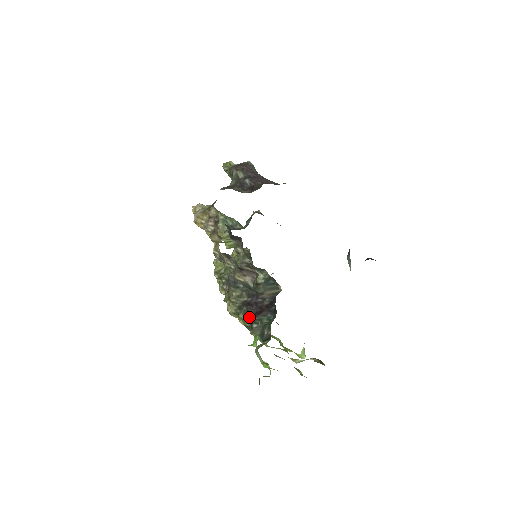
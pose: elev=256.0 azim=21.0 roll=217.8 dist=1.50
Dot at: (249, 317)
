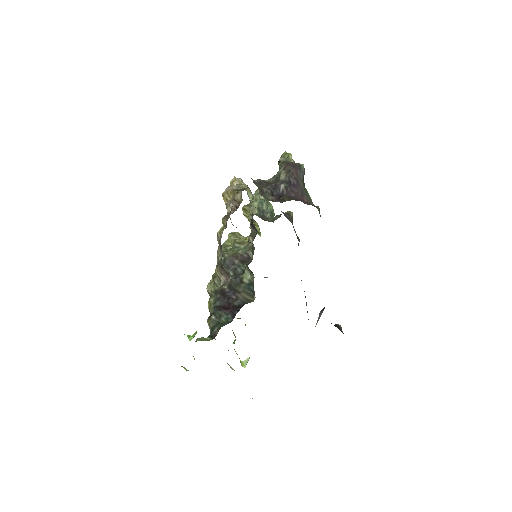
Dot at: (215, 306)
